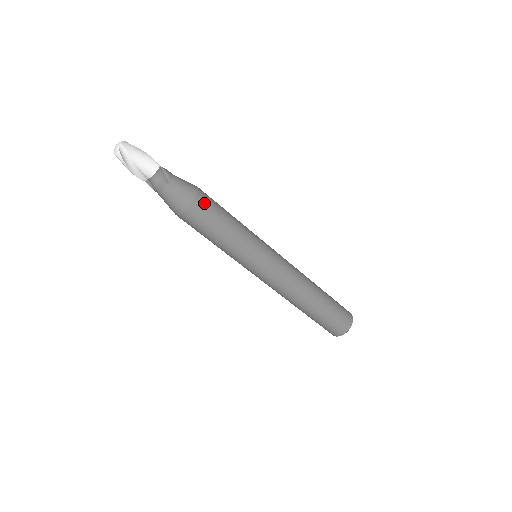
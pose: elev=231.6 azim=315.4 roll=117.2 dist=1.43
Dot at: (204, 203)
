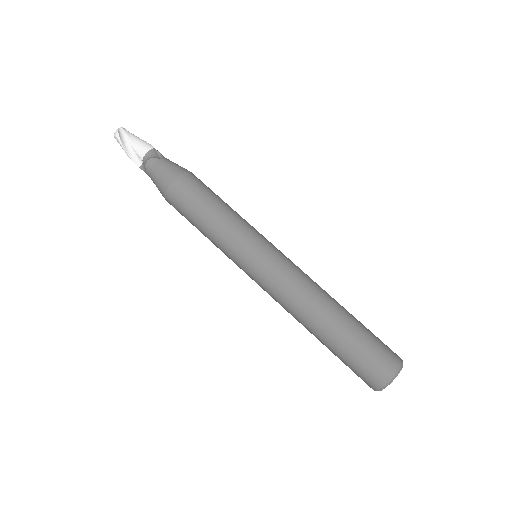
Dot at: (194, 179)
